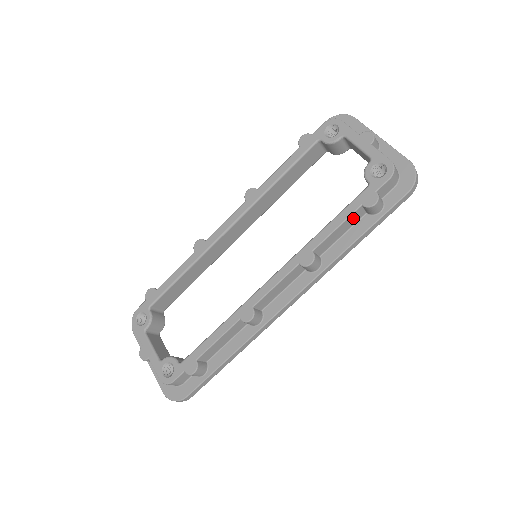
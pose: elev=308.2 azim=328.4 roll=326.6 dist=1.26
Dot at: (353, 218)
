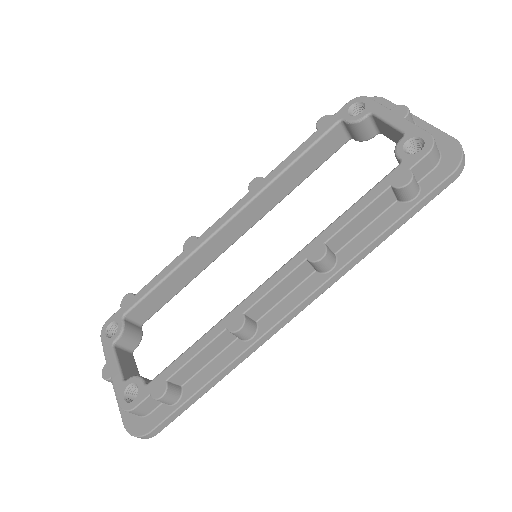
Dot at: (379, 204)
